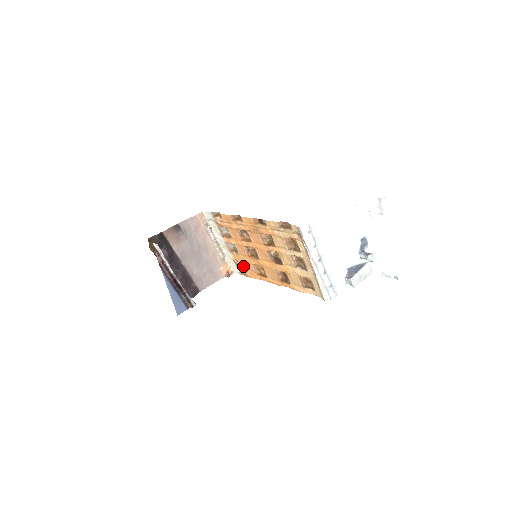
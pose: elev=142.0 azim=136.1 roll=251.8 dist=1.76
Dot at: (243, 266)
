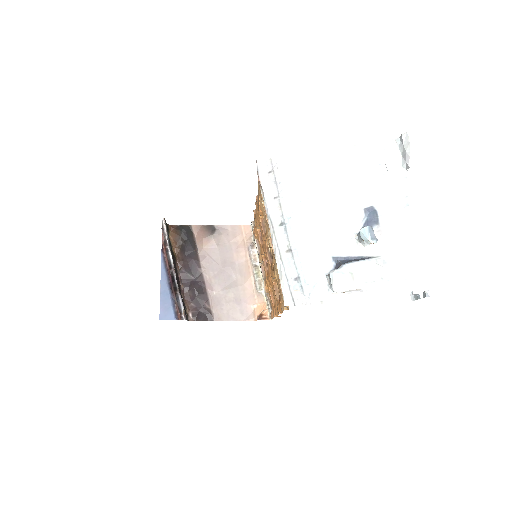
Dot at: occluded
